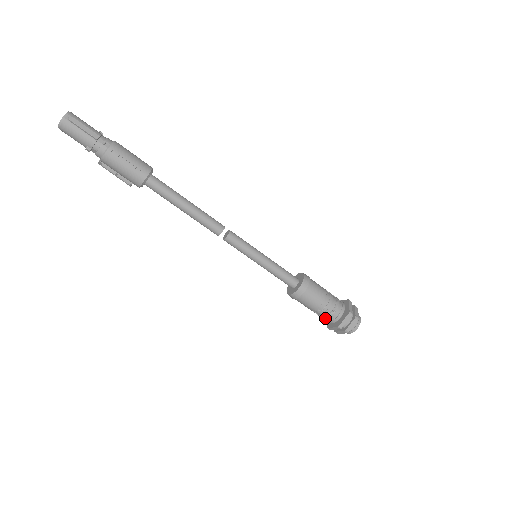
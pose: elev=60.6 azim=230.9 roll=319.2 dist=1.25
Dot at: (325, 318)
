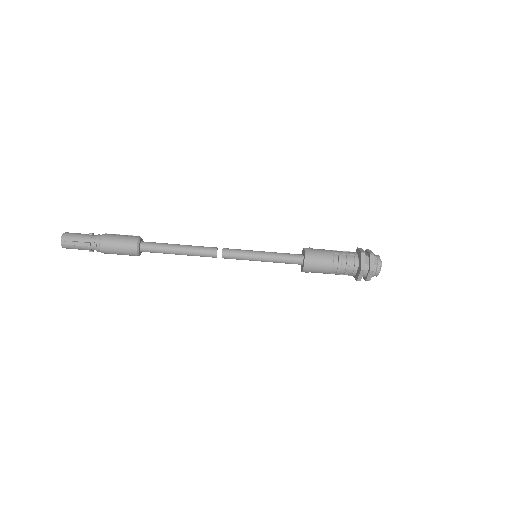
Dot at: occluded
